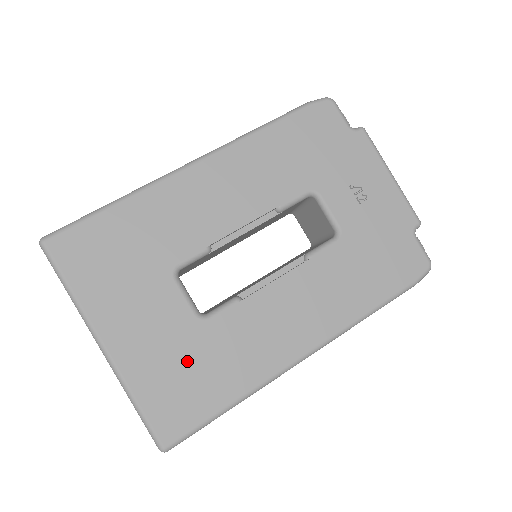
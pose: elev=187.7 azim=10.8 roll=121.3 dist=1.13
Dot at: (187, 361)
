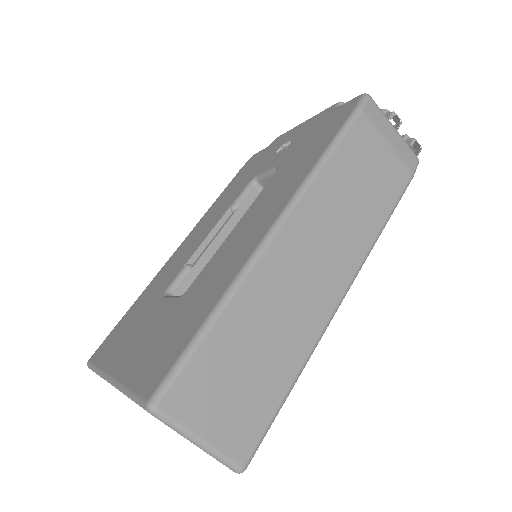
Dot at: (171, 326)
